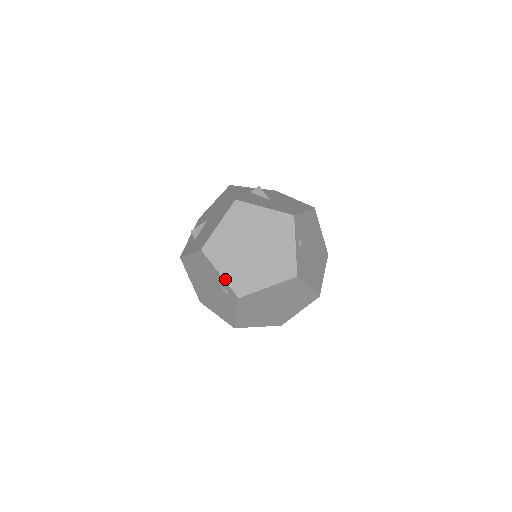
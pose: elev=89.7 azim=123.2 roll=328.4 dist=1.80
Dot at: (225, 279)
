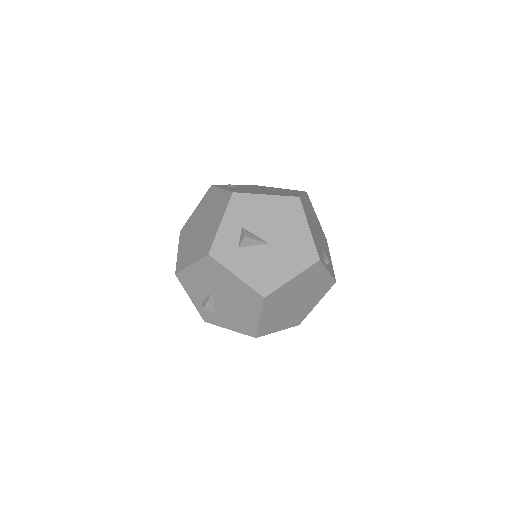
Dot at: (284, 329)
